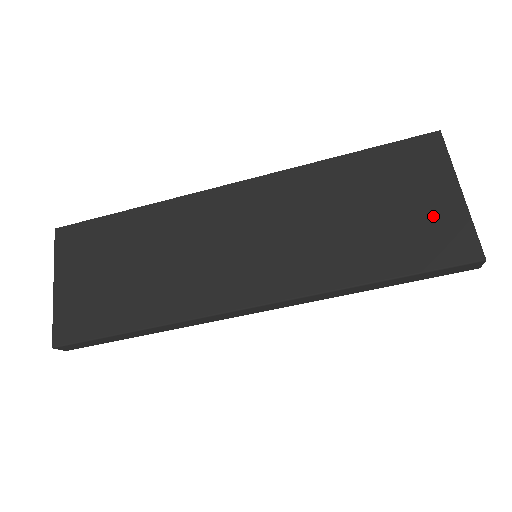
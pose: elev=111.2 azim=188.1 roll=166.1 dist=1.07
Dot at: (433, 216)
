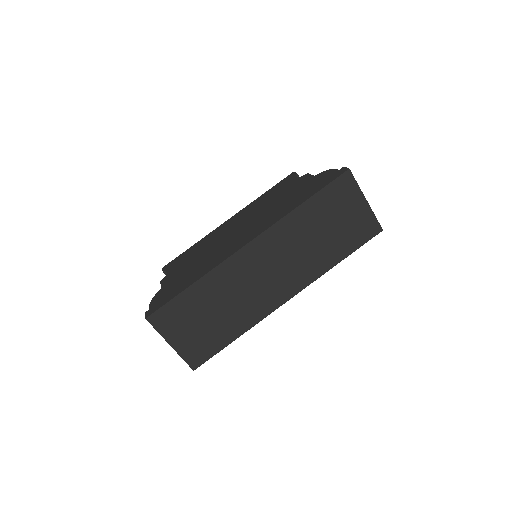
Dot at: (357, 219)
